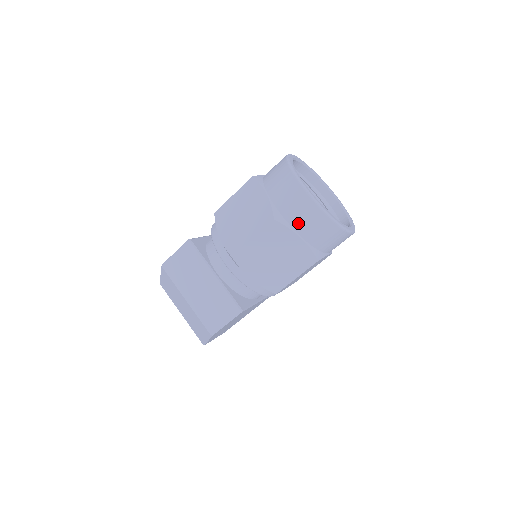
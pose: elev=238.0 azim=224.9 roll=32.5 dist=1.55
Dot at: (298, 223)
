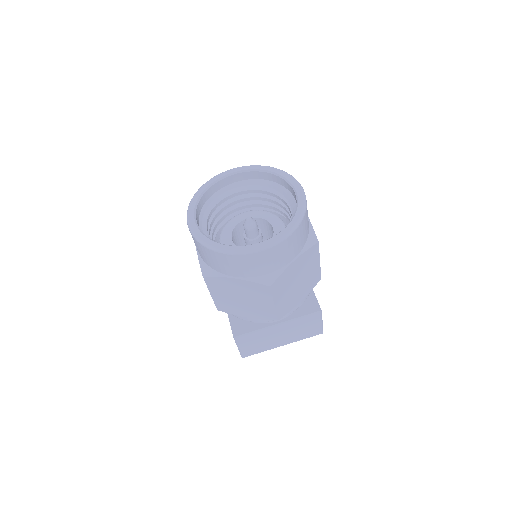
Dot at: (282, 262)
